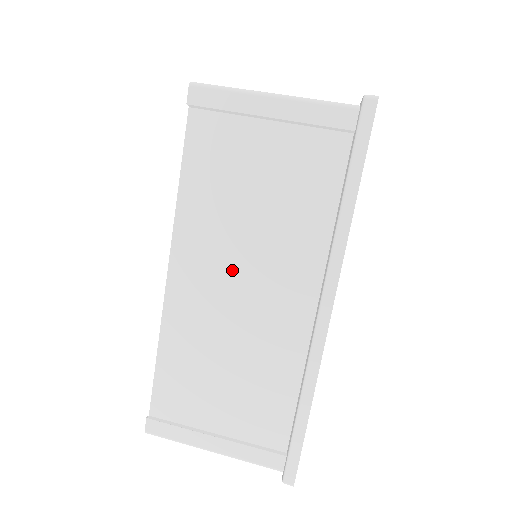
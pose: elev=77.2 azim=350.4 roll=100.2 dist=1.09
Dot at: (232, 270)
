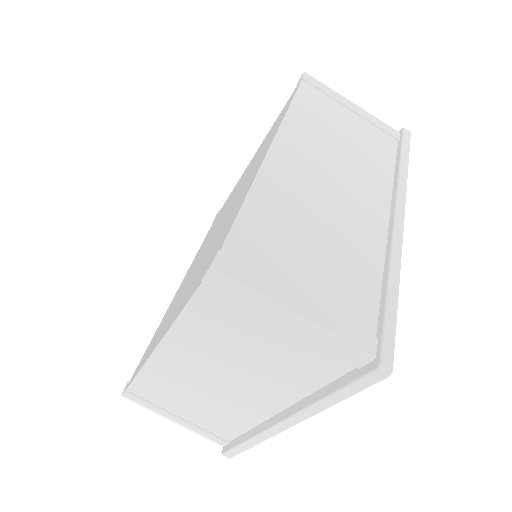
Dot at: (325, 168)
